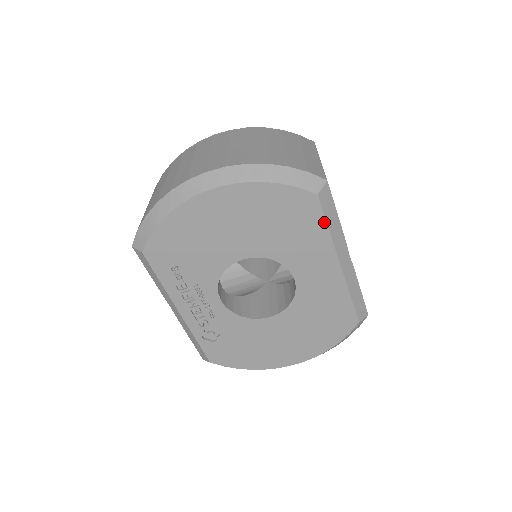
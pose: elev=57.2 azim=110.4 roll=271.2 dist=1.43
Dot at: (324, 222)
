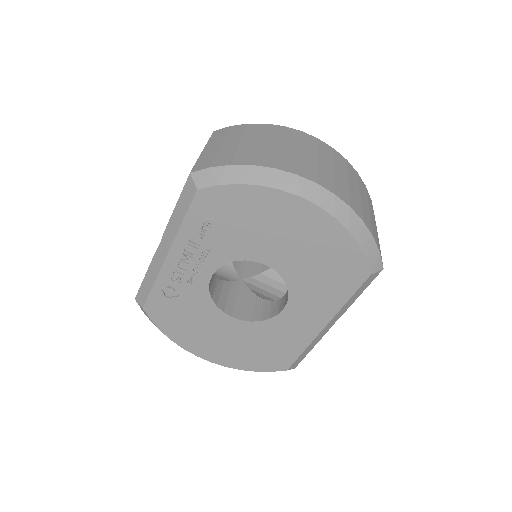
Dot at: (351, 294)
